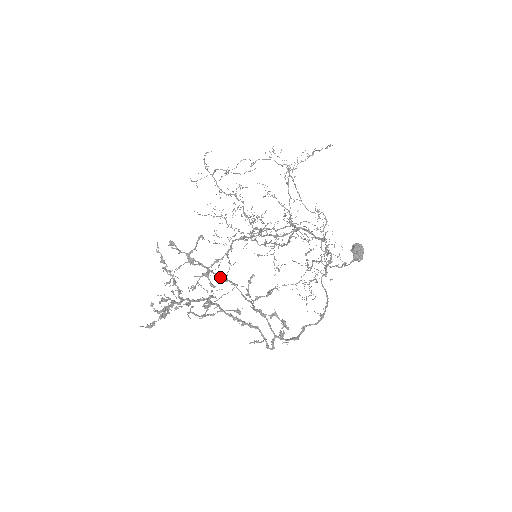
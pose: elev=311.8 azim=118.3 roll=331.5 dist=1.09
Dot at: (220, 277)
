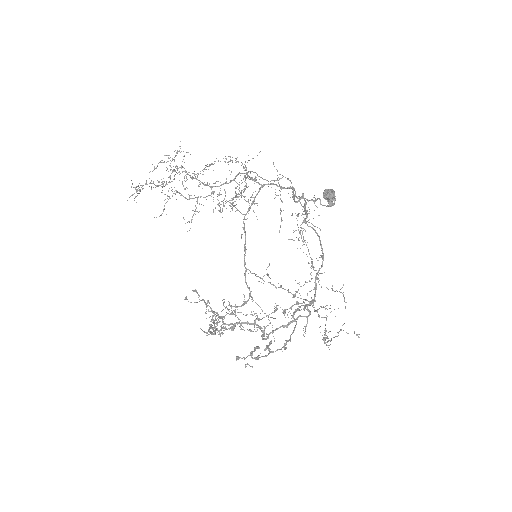
Dot at: occluded
